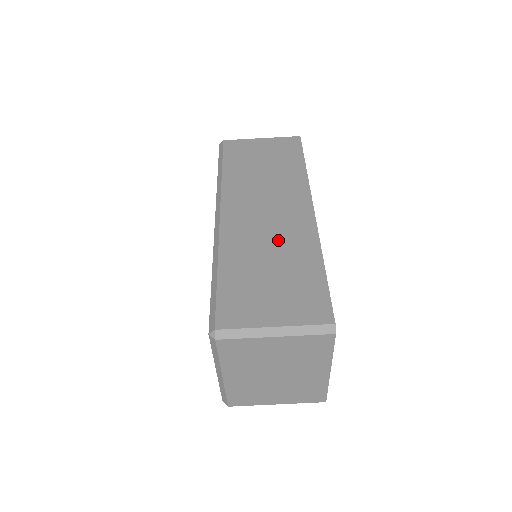
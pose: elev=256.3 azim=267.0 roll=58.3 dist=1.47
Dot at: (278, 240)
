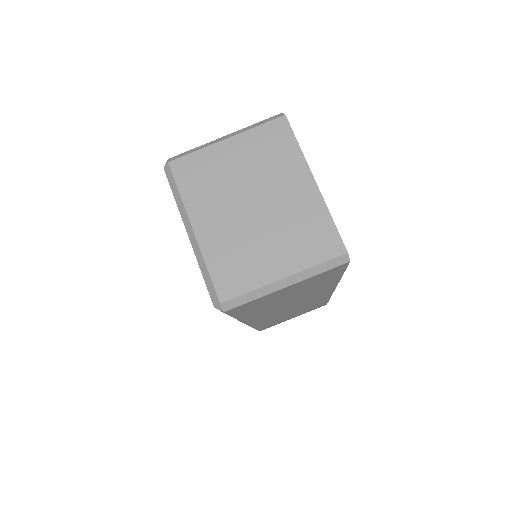
Dot at: occluded
